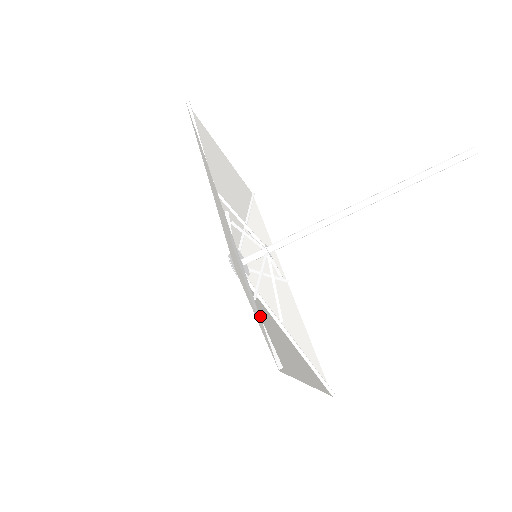
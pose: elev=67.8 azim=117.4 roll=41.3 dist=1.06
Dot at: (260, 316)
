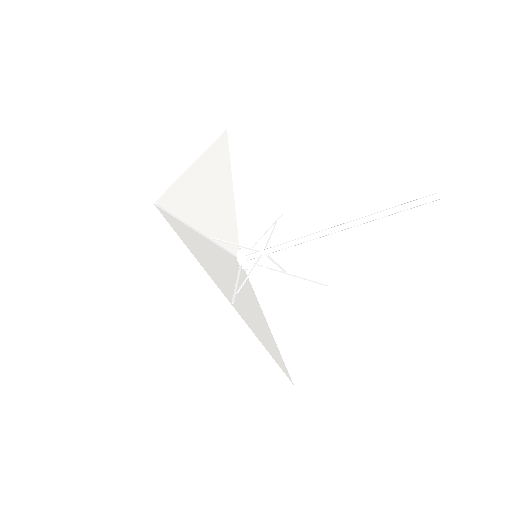
Dot at: (272, 314)
